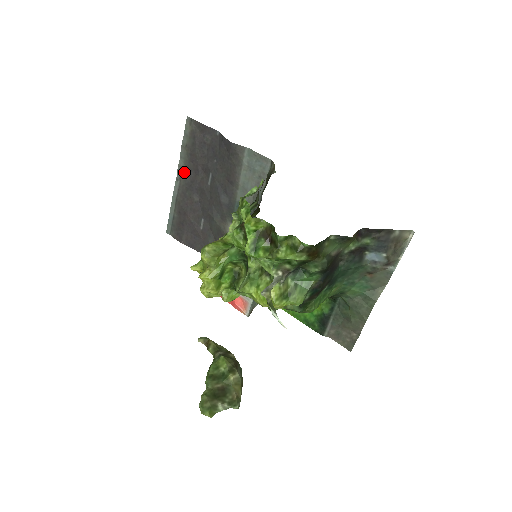
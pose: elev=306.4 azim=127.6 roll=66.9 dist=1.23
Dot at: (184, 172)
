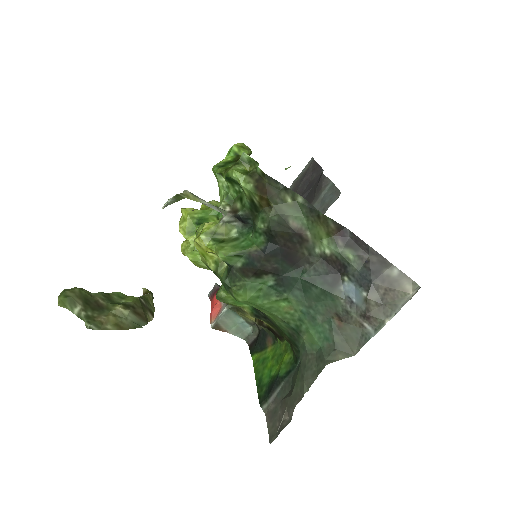
Dot at: occluded
